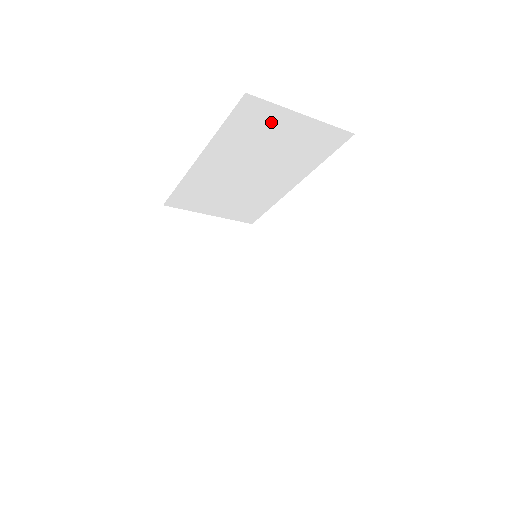
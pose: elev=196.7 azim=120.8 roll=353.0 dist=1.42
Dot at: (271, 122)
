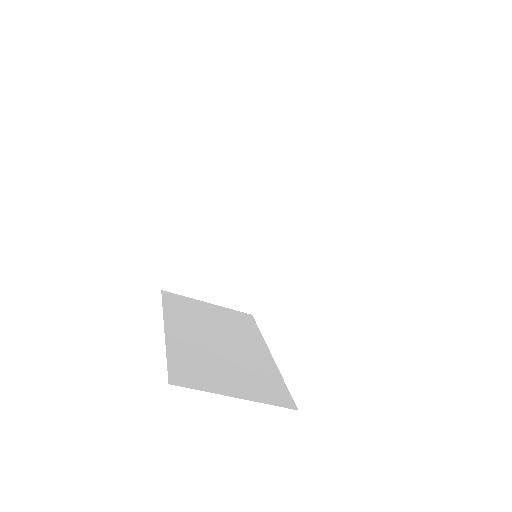
Dot at: (244, 162)
